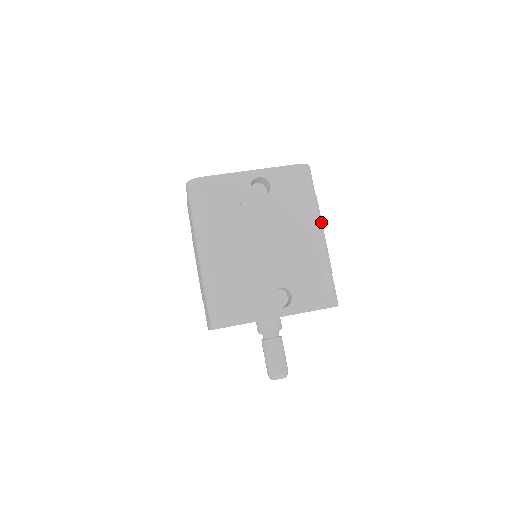
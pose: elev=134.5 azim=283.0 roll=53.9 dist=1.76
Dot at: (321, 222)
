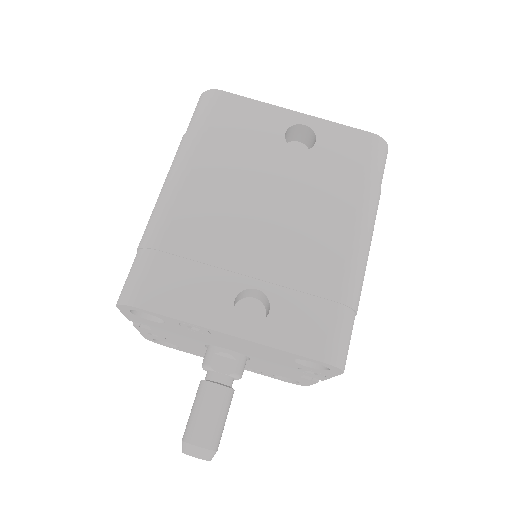
Dot at: (372, 228)
